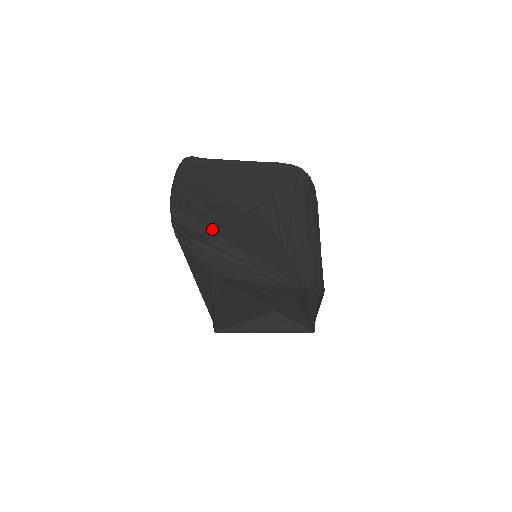
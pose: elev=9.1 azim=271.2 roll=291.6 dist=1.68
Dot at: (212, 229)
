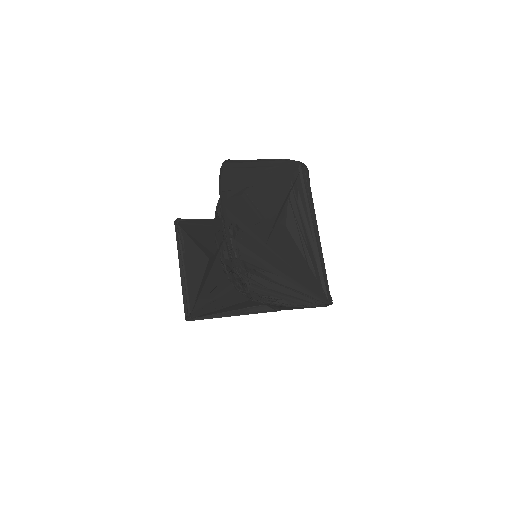
Dot at: (263, 258)
